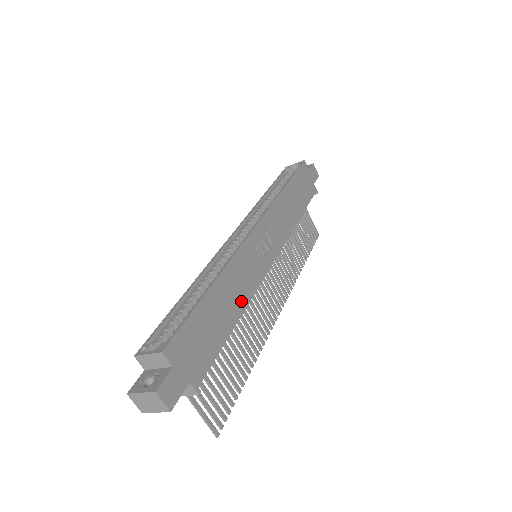
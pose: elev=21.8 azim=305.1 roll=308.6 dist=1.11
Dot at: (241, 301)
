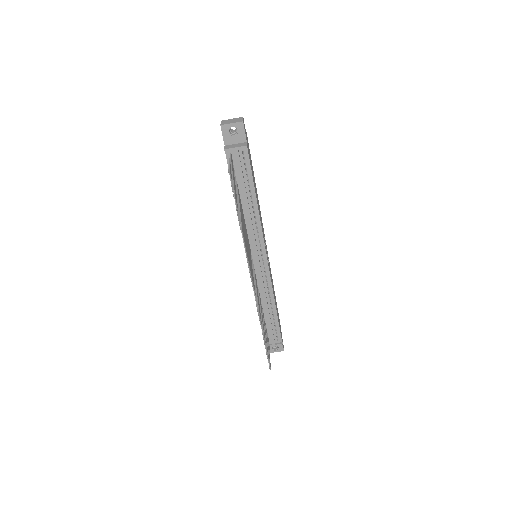
Dot at: occluded
